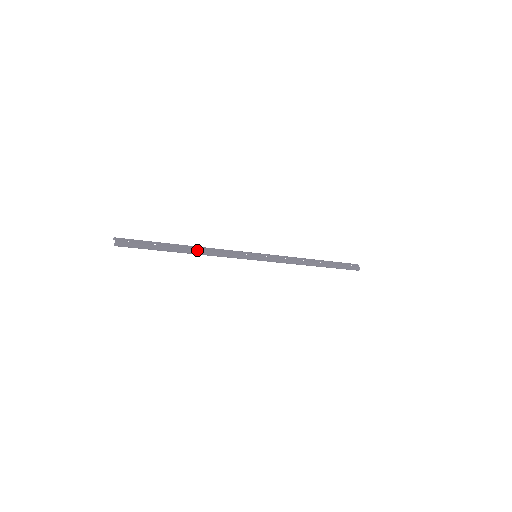
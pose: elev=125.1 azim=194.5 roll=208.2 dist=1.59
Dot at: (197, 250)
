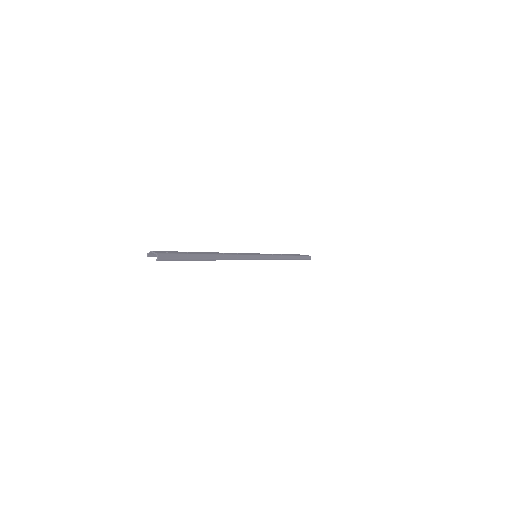
Dot at: (221, 254)
